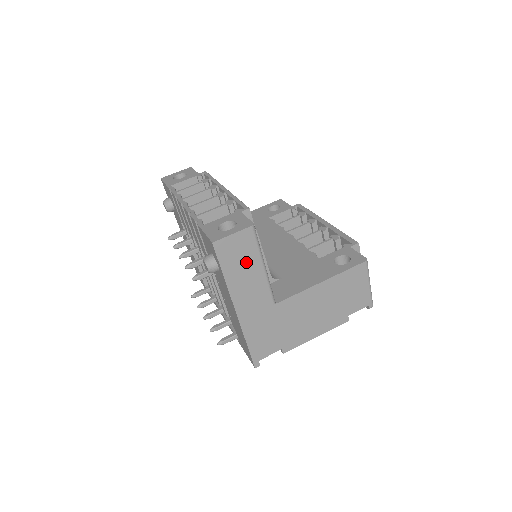
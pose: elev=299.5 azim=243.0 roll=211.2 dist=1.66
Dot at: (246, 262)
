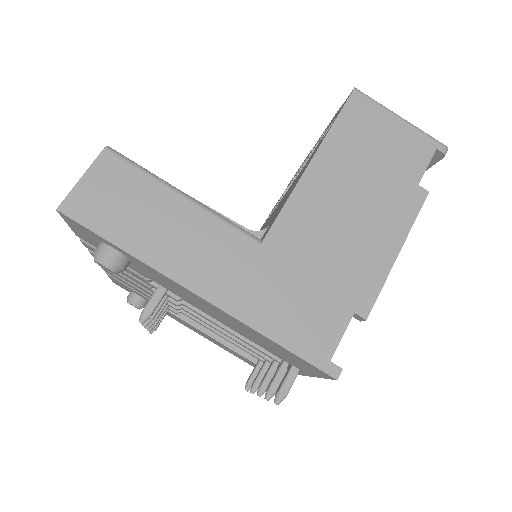
Dot at: (144, 206)
